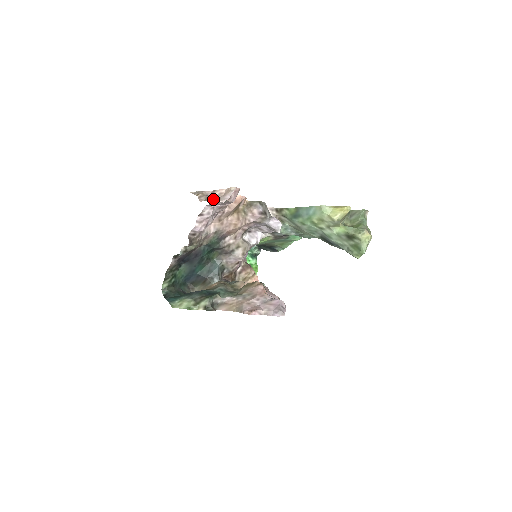
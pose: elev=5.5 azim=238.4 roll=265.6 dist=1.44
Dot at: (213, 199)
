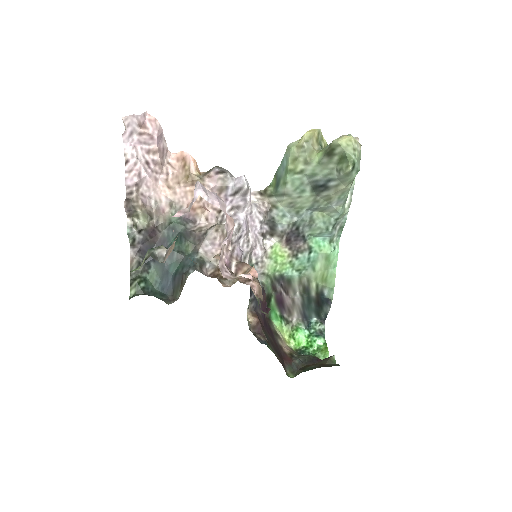
Dot at: (127, 132)
